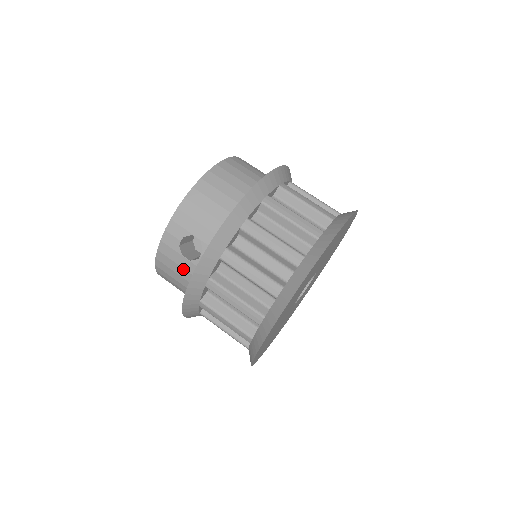
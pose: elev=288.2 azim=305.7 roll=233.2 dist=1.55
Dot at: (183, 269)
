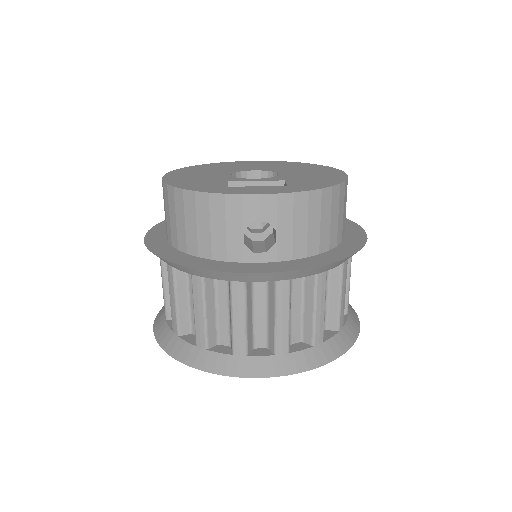
Dot at: (225, 238)
